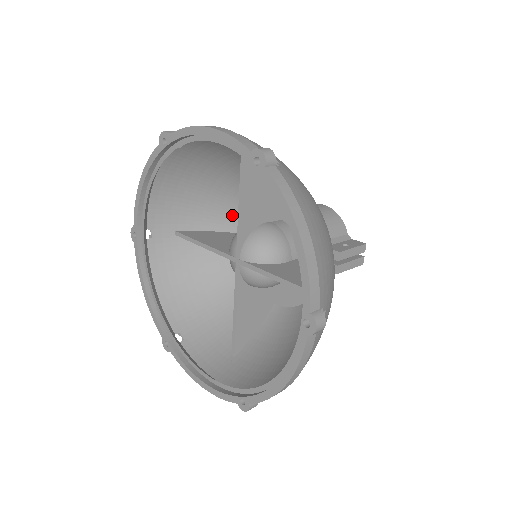
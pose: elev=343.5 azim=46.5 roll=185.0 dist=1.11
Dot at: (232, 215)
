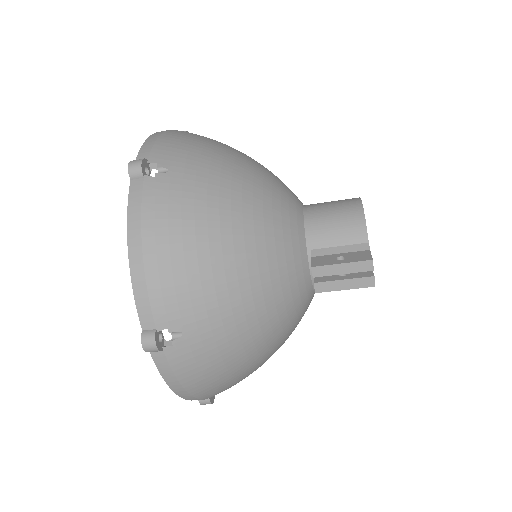
Dot at: occluded
